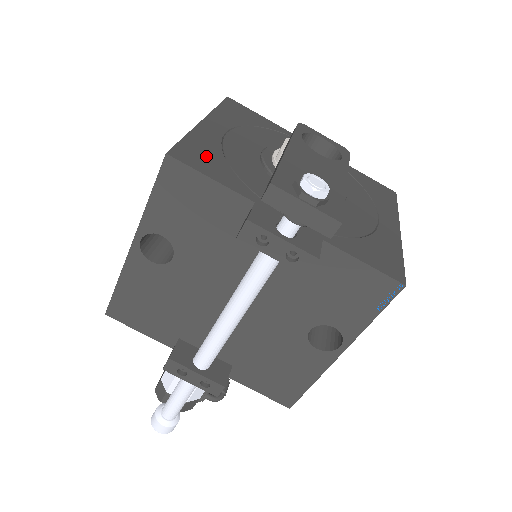
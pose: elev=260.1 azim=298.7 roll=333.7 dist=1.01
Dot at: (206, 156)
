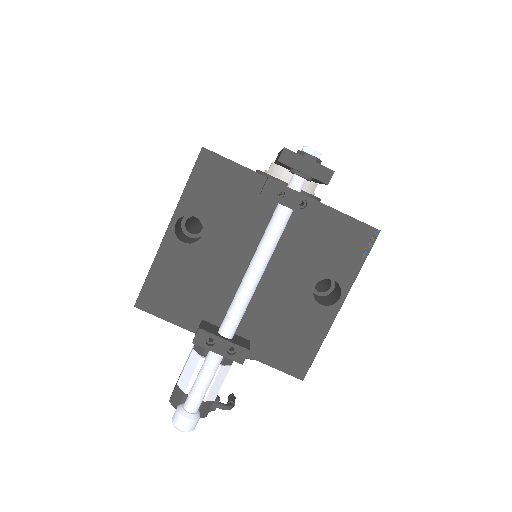
Dot at: occluded
